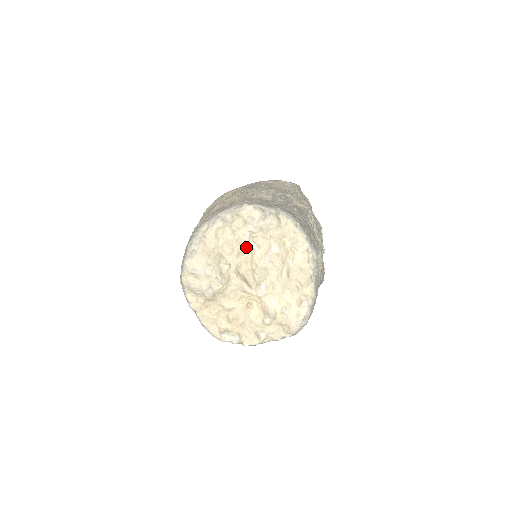
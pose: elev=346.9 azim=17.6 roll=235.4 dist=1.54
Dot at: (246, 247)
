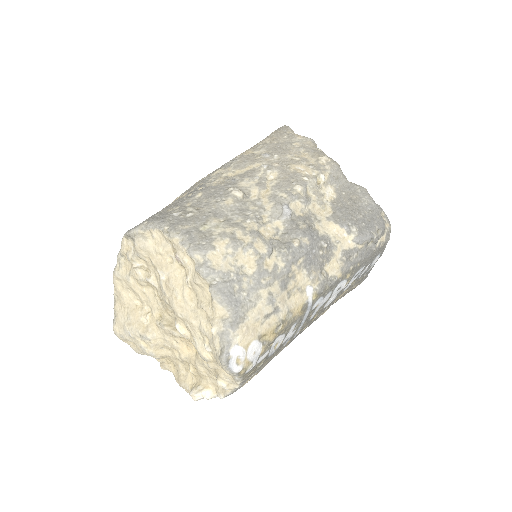
Dot at: (150, 285)
